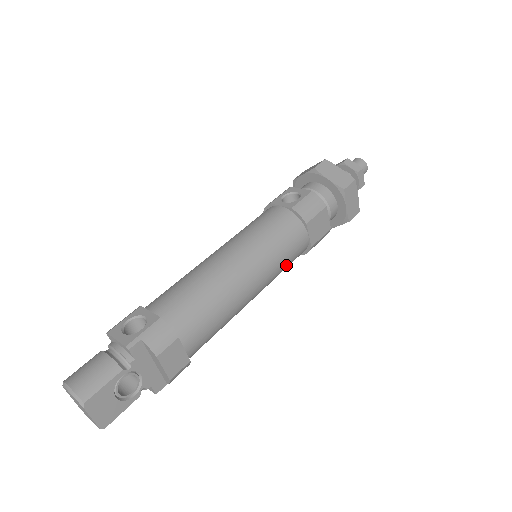
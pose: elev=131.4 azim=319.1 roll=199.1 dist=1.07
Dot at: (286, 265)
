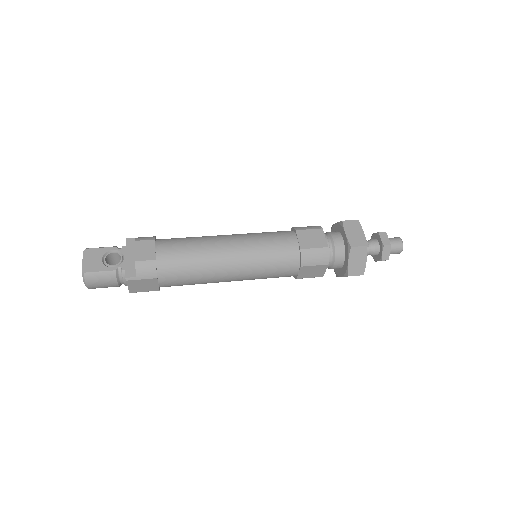
Dot at: (270, 252)
